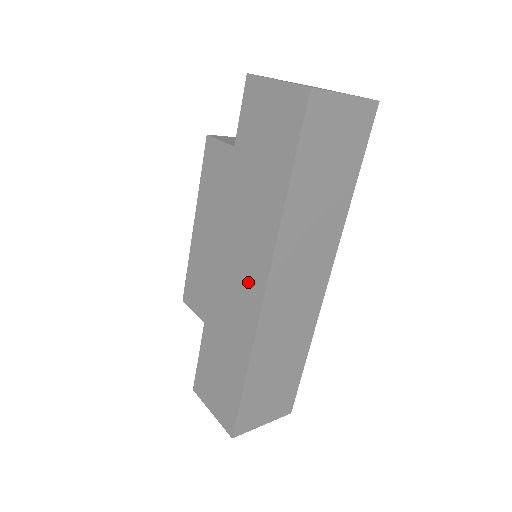
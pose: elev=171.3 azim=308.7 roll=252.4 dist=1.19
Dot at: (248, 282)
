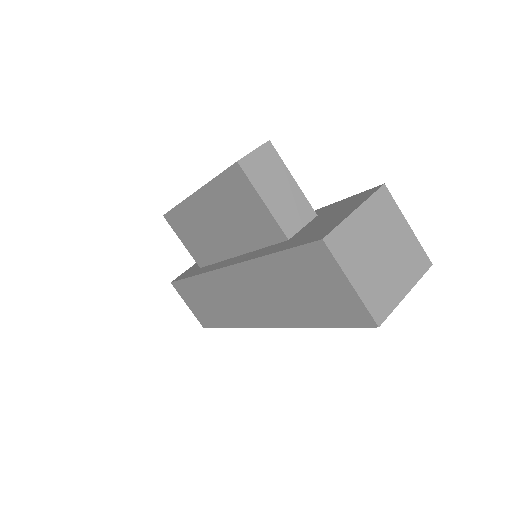
Dot at: (251, 311)
